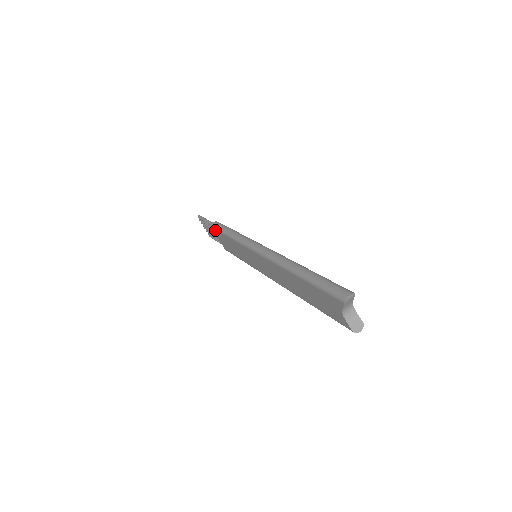
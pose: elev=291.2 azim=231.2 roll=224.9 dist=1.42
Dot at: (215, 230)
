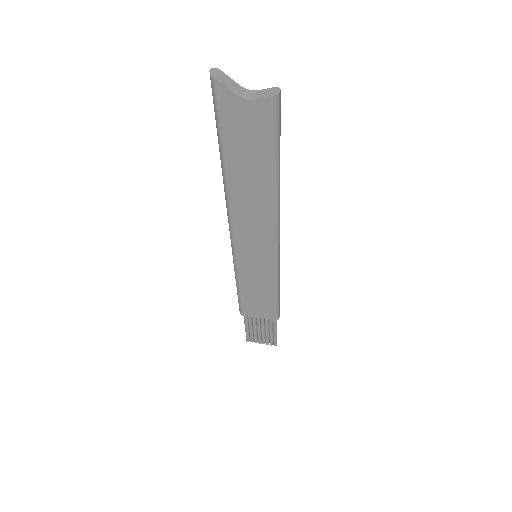
Dot at: (243, 310)
